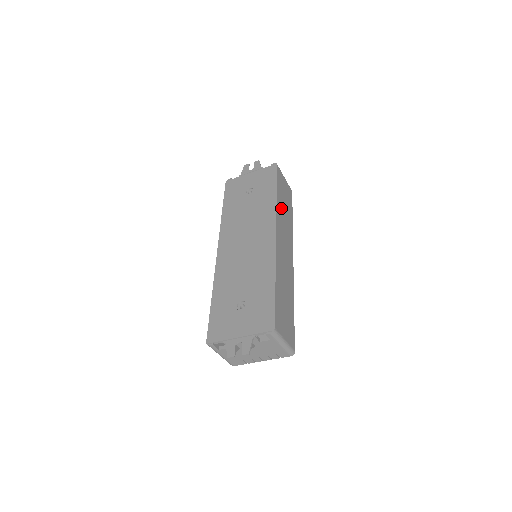
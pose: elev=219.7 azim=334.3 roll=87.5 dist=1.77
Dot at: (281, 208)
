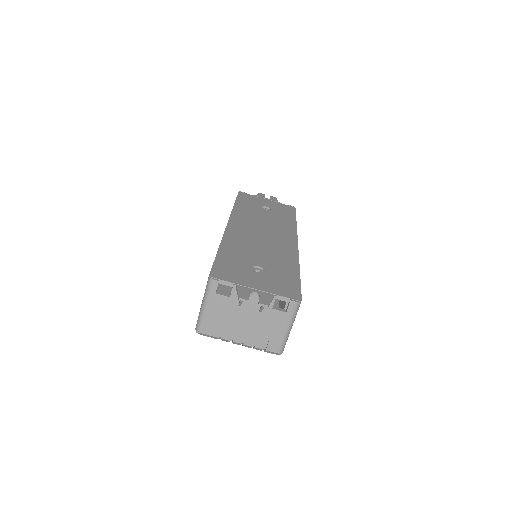
Dot at: occluded
